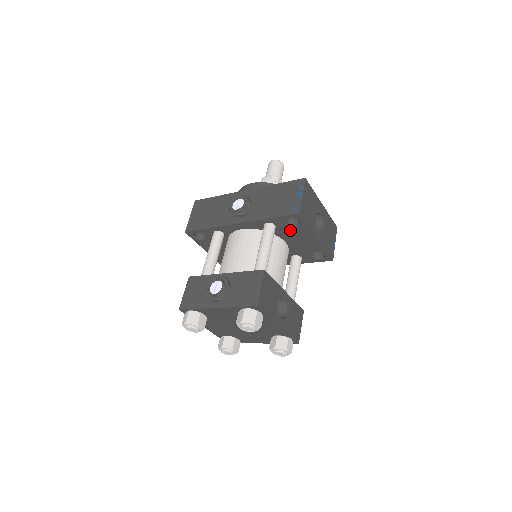
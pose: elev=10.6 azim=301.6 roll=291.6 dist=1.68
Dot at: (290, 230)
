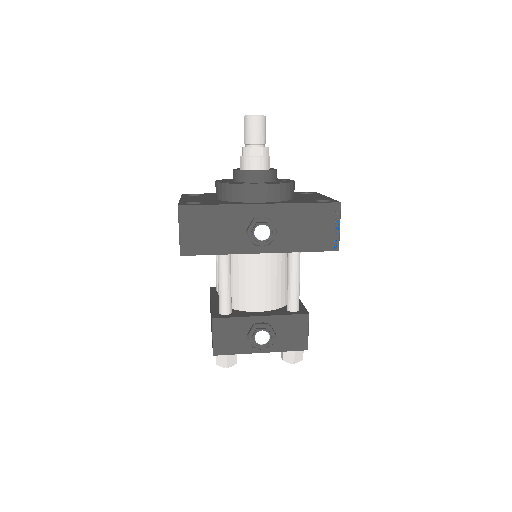
Dot at: occluded
